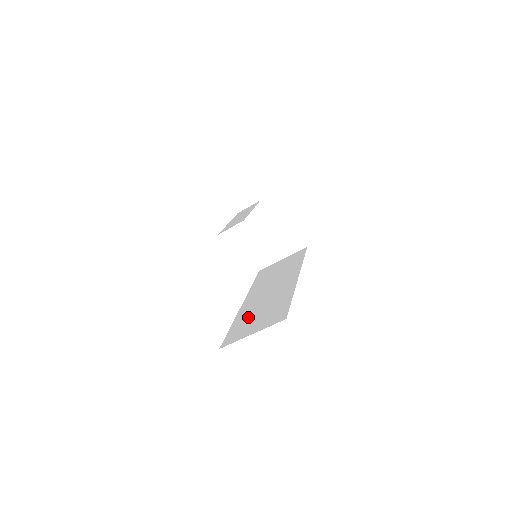
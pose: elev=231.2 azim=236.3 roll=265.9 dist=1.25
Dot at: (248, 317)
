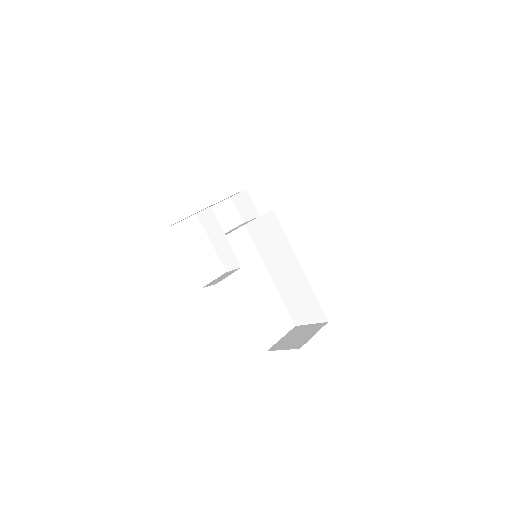
Dot at: (292, 301)
